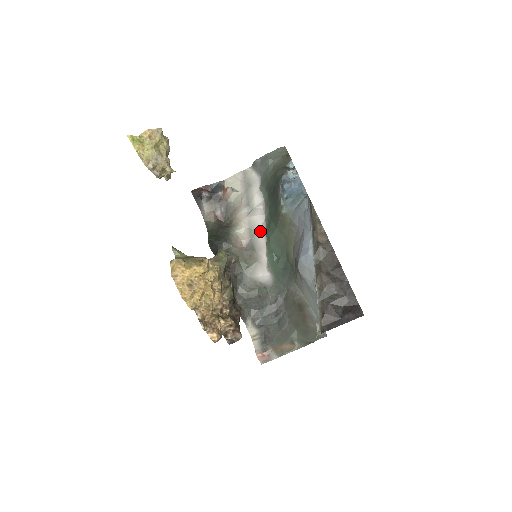
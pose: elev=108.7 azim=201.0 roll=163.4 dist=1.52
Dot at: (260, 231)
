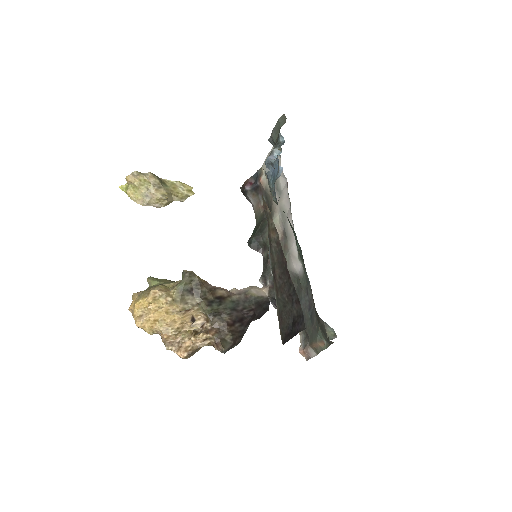
Dot at: (288, 216)
